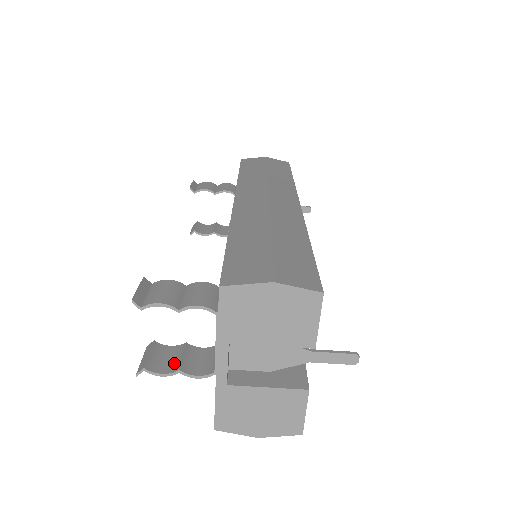
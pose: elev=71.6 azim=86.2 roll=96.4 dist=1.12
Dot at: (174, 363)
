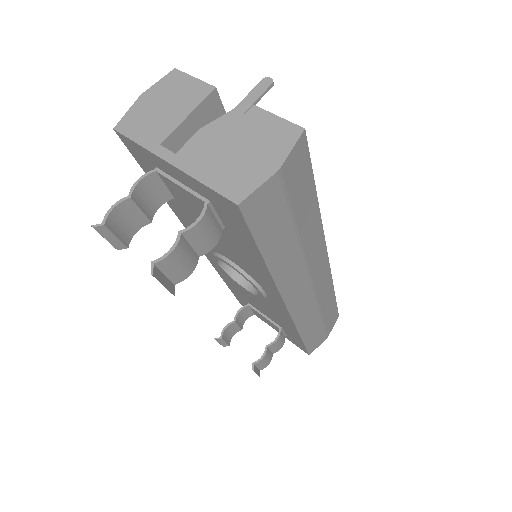
Dot at: (181, 248)
